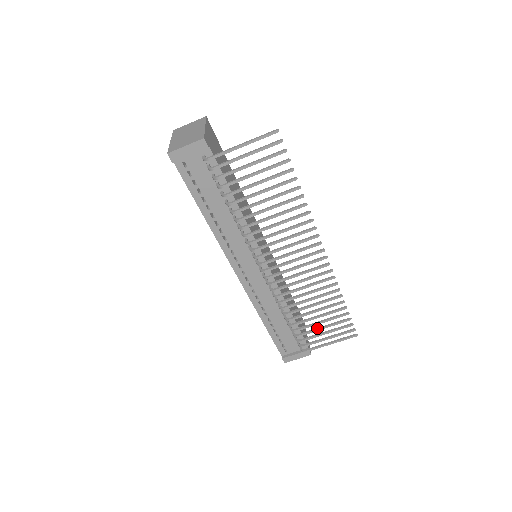
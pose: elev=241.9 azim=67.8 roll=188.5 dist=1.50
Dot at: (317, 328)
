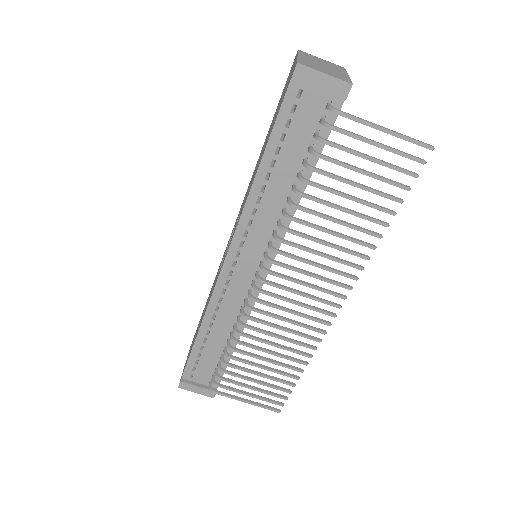
Dot at: (250, 377)
